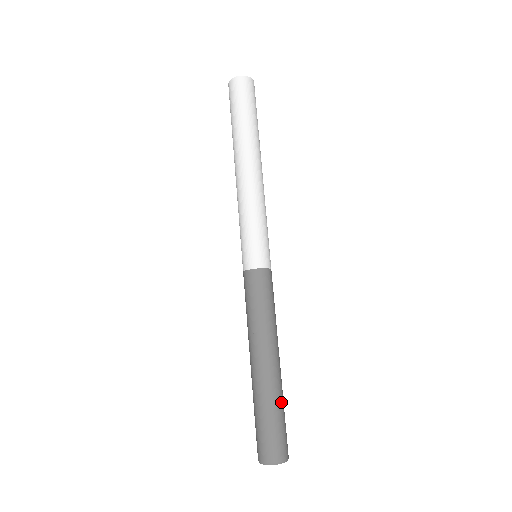
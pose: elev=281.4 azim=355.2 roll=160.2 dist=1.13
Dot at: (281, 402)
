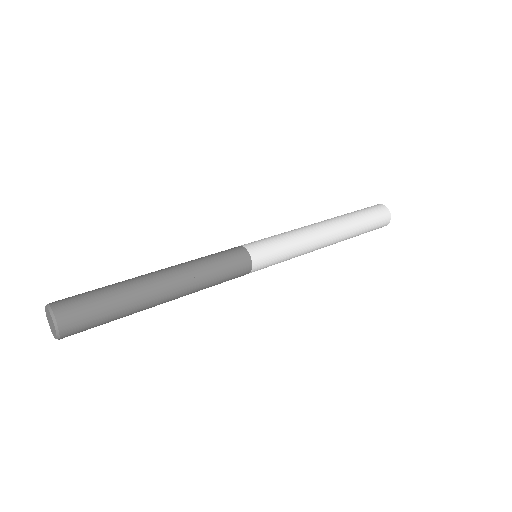
Dot at: (120, 293)
